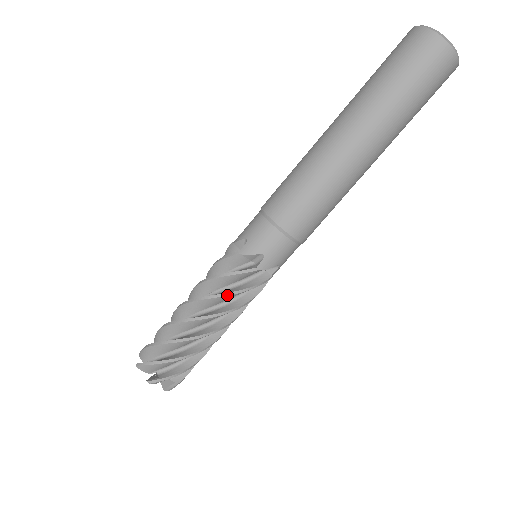
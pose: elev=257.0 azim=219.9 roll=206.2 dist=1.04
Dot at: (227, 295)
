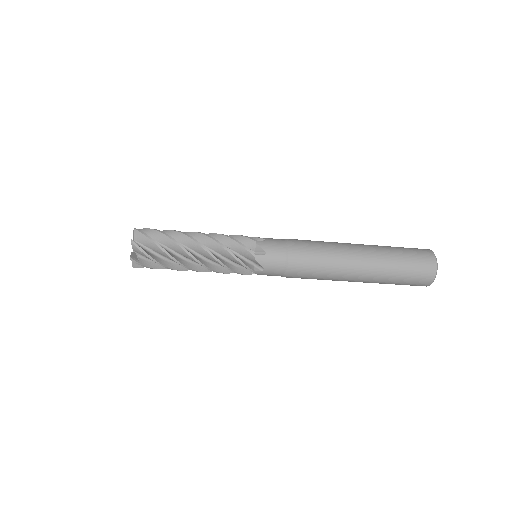
Dot at: (225, 267)
